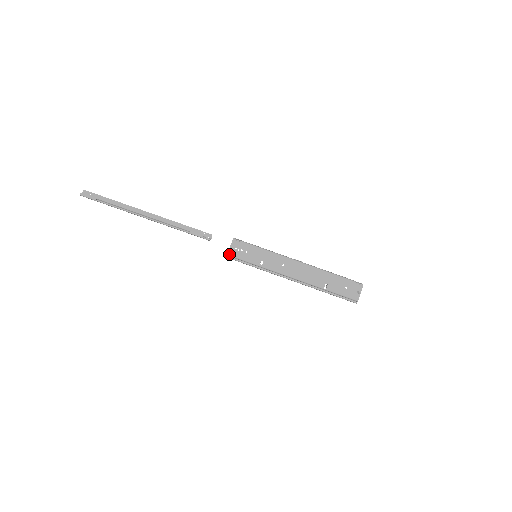
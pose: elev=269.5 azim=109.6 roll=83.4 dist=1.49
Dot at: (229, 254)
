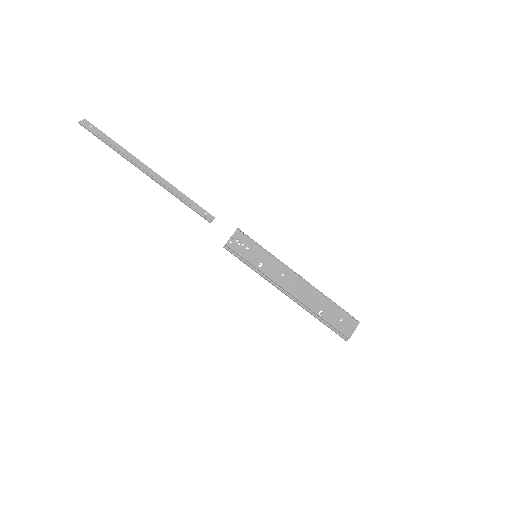
Dot at: (228, 244)
